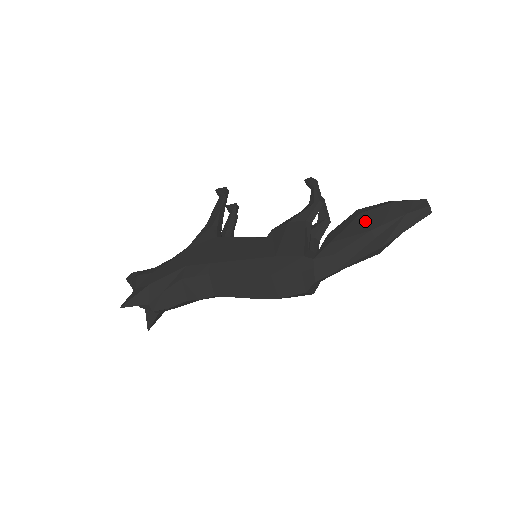
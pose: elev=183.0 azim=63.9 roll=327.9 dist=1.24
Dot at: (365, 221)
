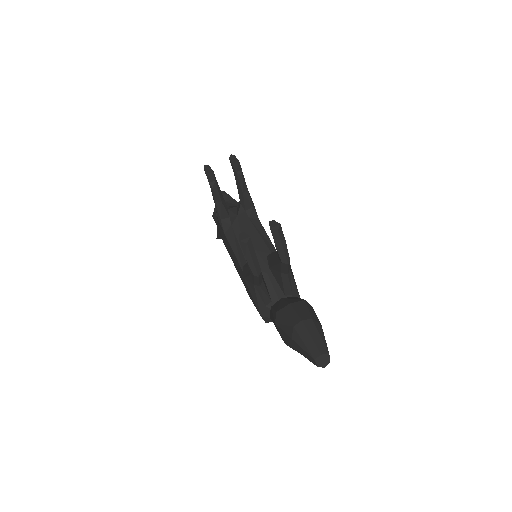
Dot at: occluded
